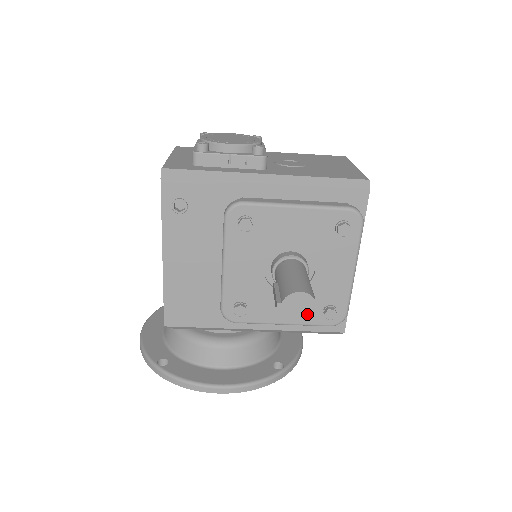
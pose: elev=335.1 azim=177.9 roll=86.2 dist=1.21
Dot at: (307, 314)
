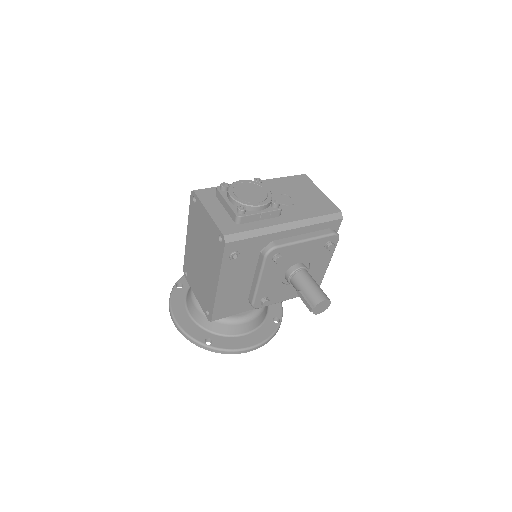
Dot at: (325, 308)
